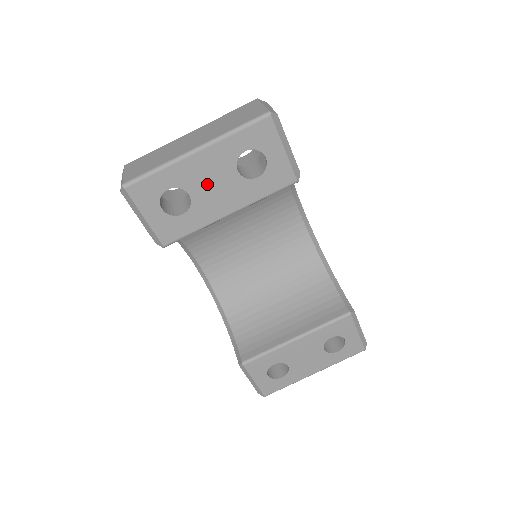
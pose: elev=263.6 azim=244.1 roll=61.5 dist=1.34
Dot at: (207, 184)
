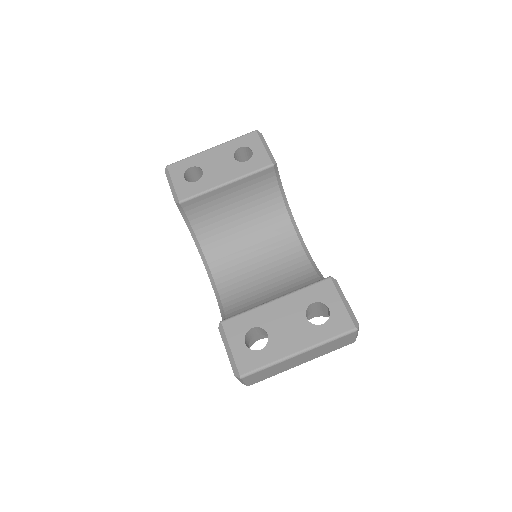
Dot at: (214, 165)
